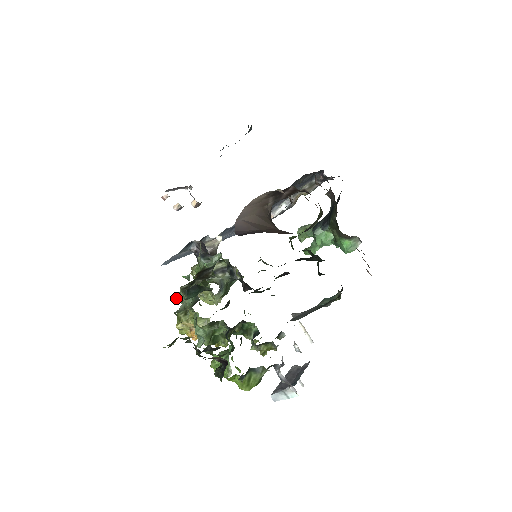
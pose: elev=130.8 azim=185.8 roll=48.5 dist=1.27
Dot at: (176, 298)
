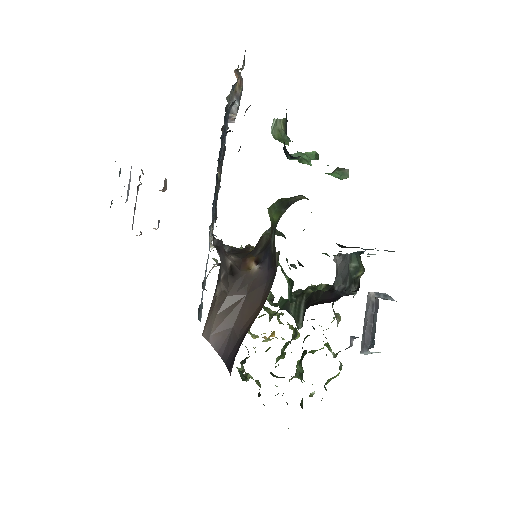
Dot at: occluded
